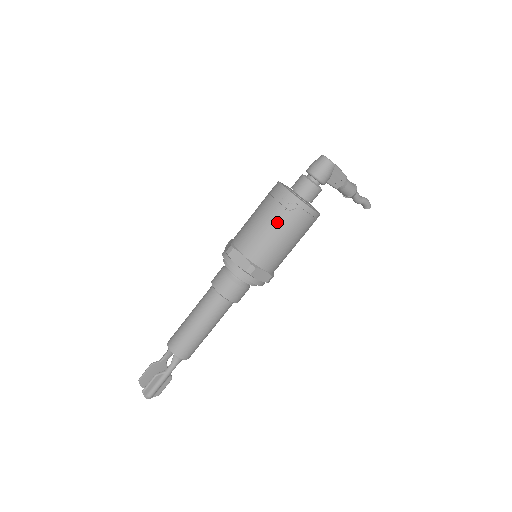
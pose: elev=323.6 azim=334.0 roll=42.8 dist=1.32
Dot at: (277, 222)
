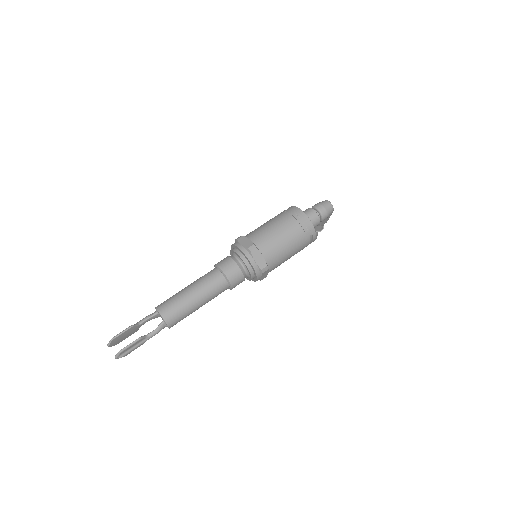
Dot at: (295, 240)
